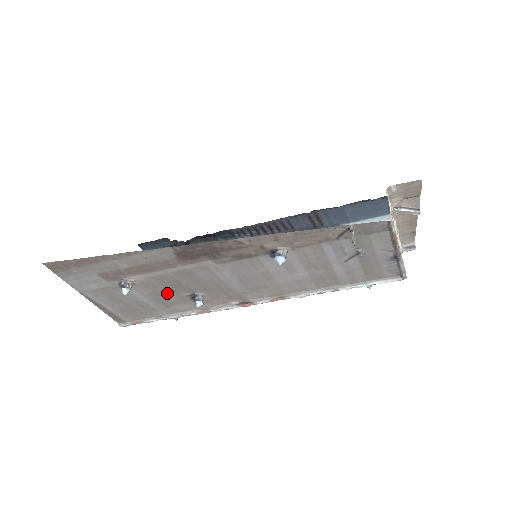
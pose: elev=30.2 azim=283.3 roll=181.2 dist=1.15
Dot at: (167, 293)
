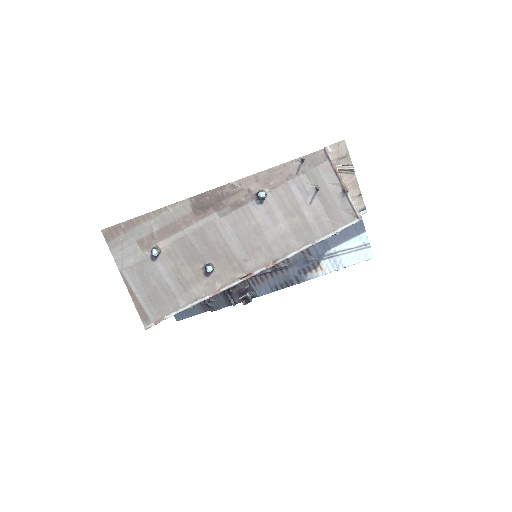
Dot at: (185, 267)
